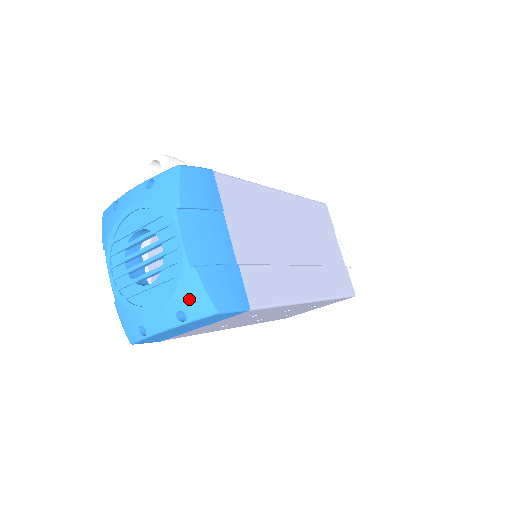
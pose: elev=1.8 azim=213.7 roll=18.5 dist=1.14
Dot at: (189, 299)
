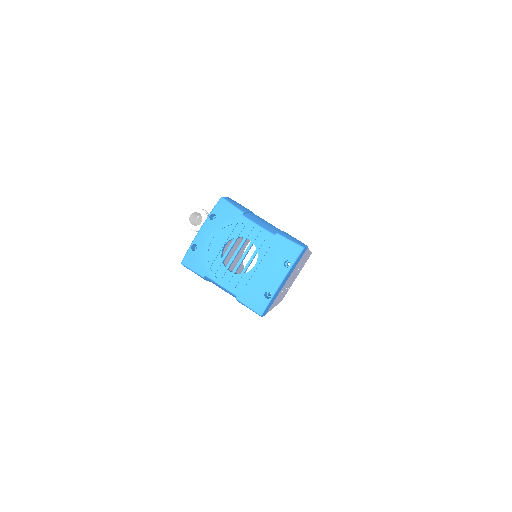
Dot at: (286, 251)
